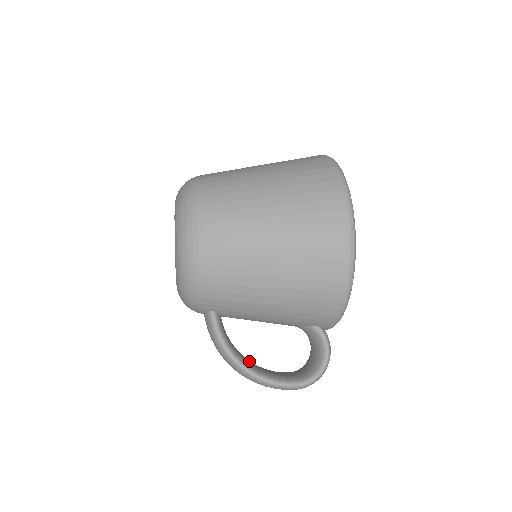
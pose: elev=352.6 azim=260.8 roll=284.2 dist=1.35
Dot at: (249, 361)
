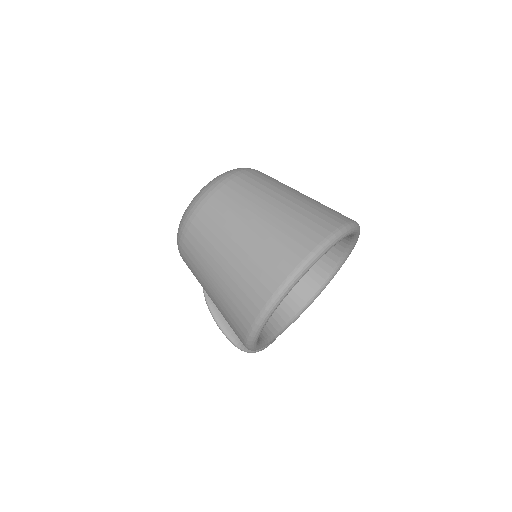
Dot at: occluded
